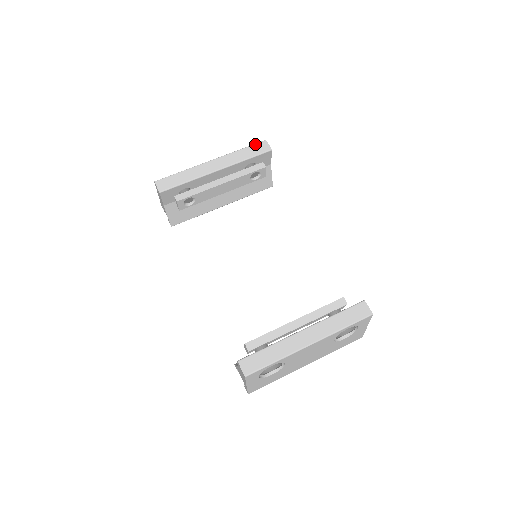
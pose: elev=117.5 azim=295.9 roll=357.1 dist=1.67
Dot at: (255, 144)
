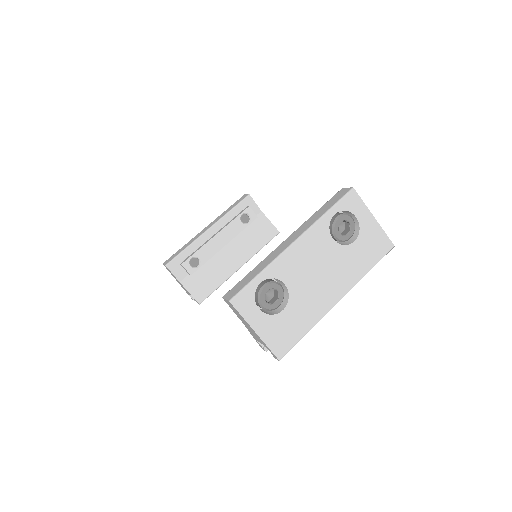
Dot at: (236, 201)
